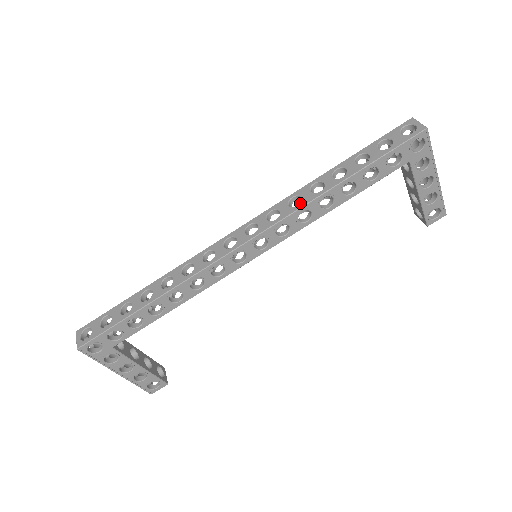
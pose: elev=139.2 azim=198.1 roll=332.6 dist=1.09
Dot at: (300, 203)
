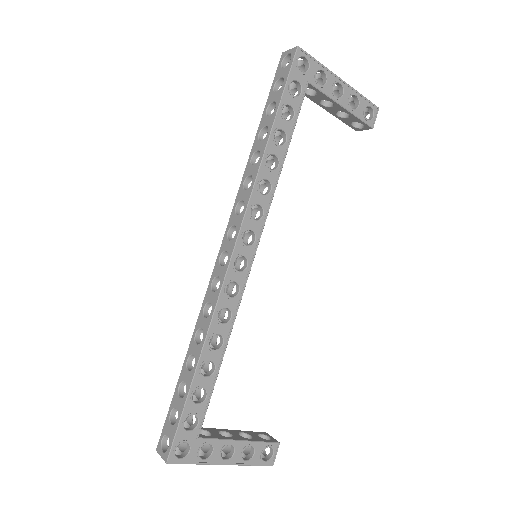
Dot at: occluded
